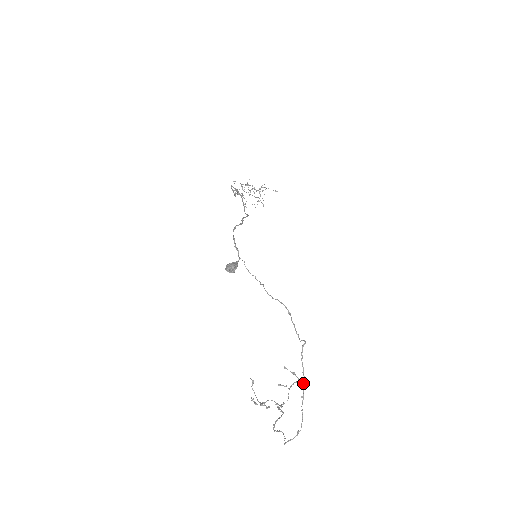
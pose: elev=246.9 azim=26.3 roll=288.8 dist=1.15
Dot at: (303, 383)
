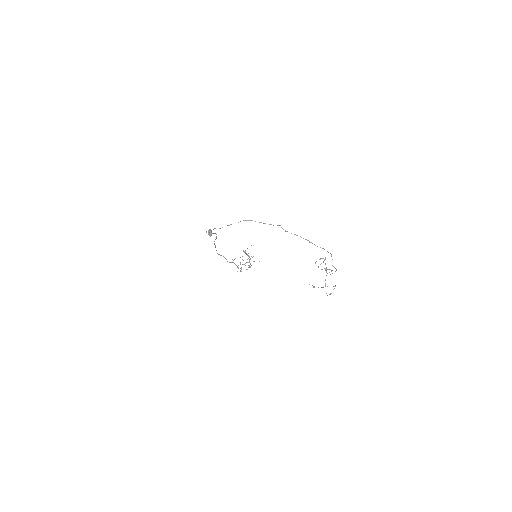
Dot at: (303, 238)
